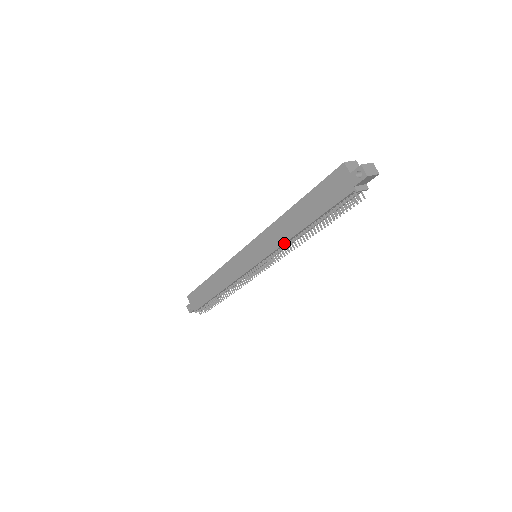
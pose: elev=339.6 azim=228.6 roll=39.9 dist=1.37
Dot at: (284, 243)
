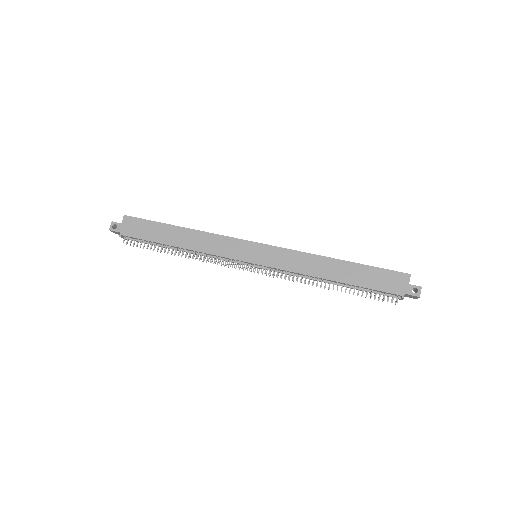
Dot at: (305, 274)
